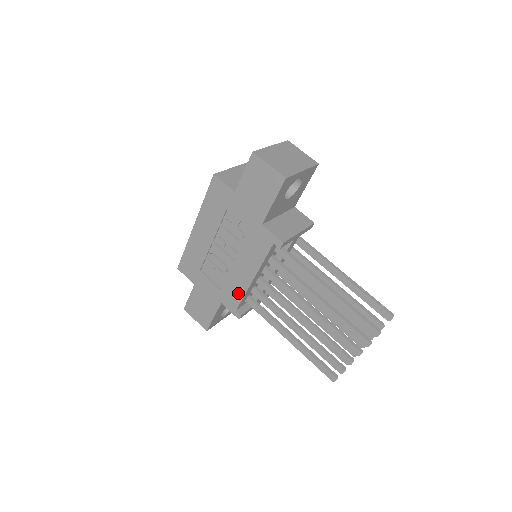
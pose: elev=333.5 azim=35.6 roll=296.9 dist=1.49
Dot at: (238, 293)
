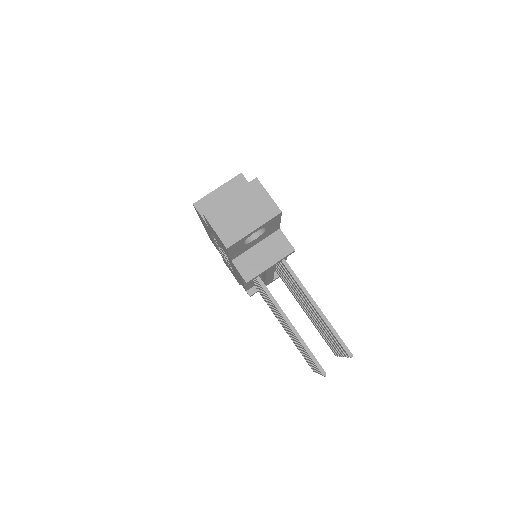
Dot at: (242, 284)
